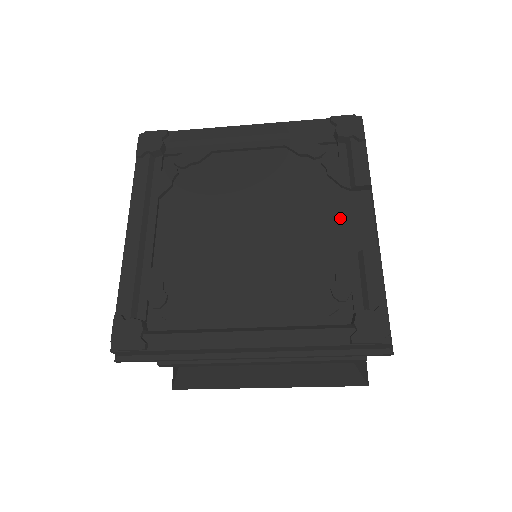
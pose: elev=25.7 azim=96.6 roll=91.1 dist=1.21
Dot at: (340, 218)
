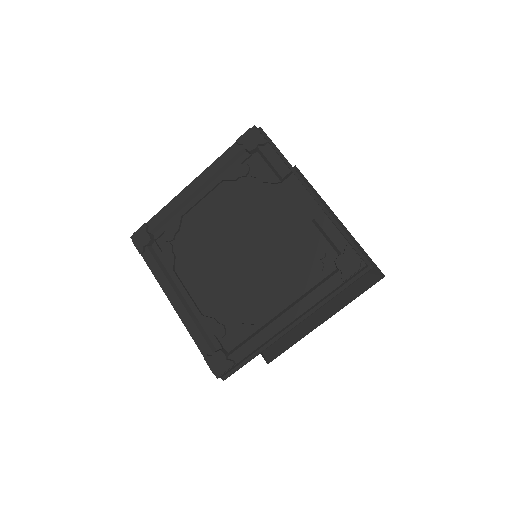
Dot at: (287, 205)
